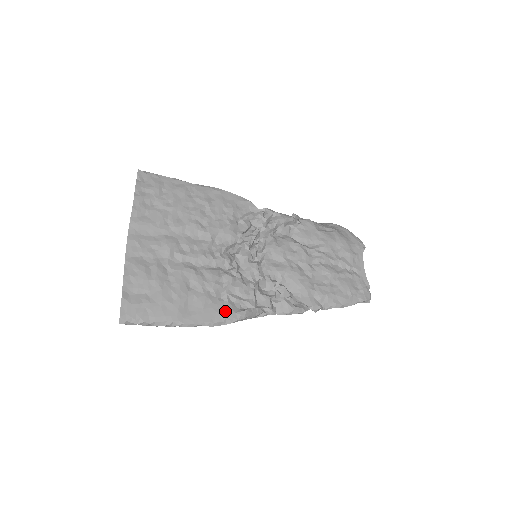
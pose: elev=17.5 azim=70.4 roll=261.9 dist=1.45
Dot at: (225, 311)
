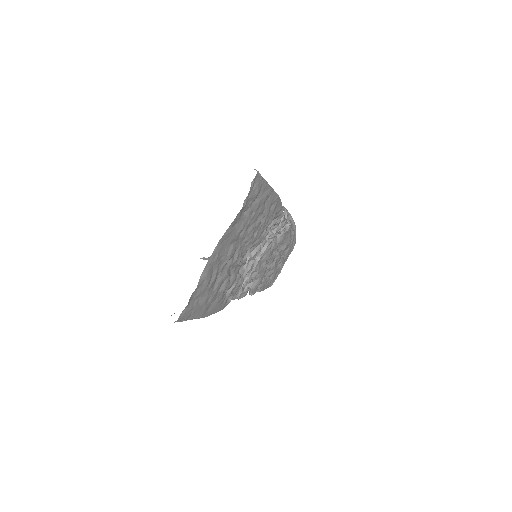
Dot at: (223, 305)
